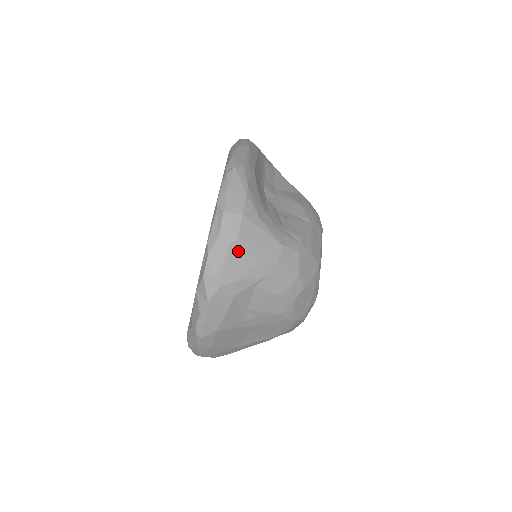
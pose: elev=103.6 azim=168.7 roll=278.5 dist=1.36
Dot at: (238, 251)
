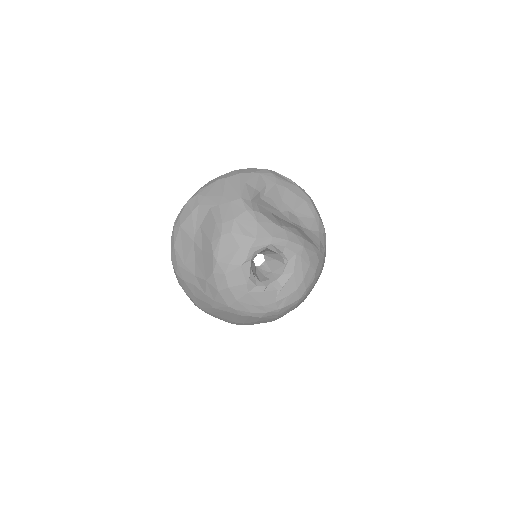
Dot at: (220, 184)
